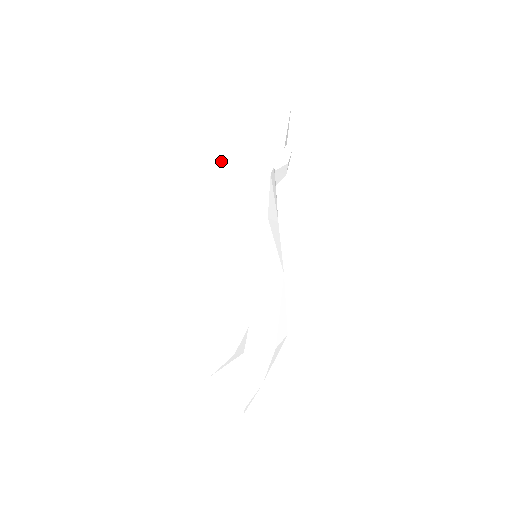
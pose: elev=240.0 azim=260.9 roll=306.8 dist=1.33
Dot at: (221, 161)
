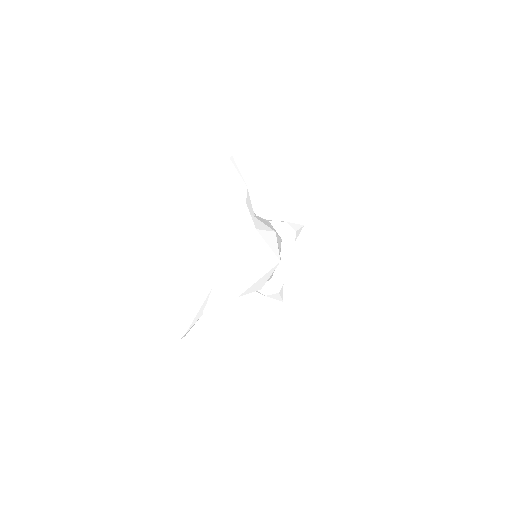
Dot at: occluded
